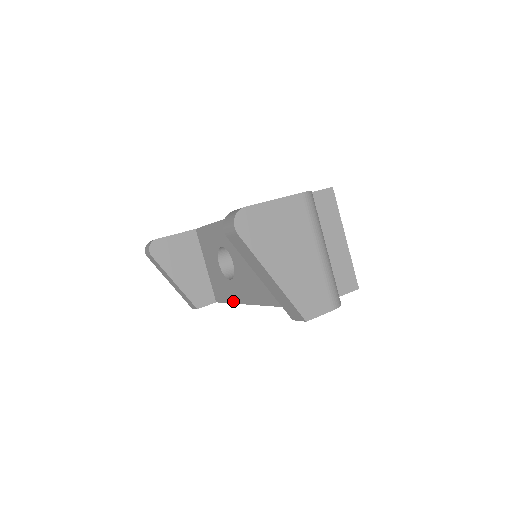
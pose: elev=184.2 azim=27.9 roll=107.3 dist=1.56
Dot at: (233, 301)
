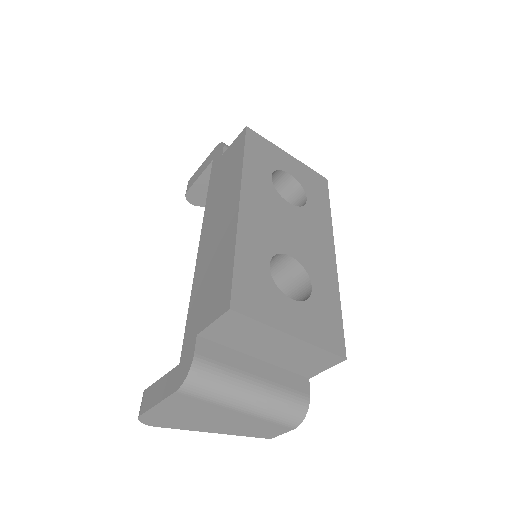
Dot at: occluded
